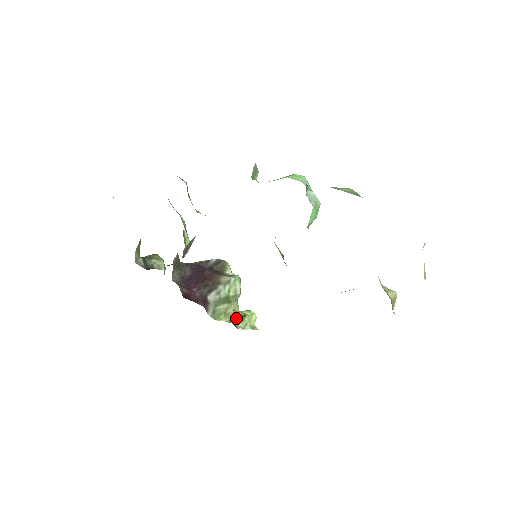
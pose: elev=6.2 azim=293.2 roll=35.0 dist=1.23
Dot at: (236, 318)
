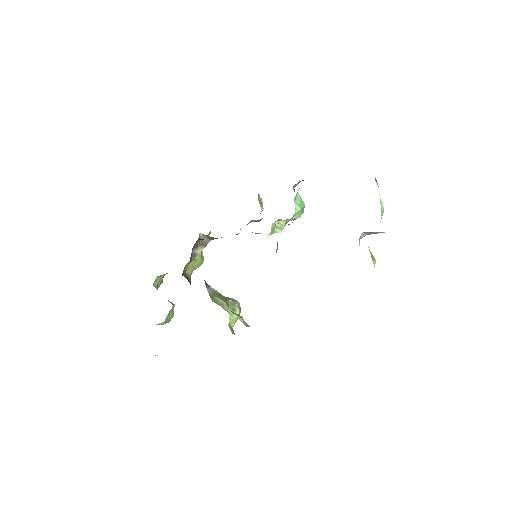
Dot at: occluded
